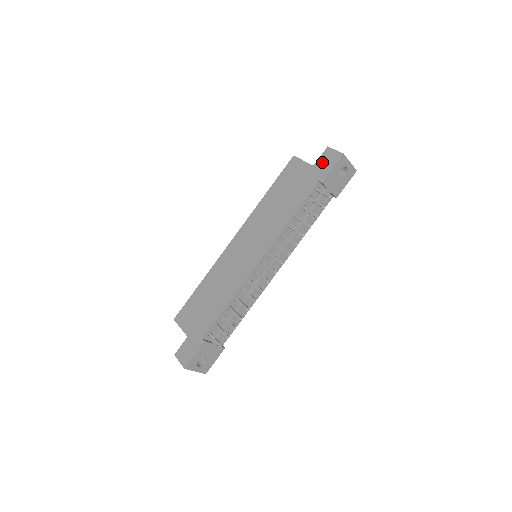
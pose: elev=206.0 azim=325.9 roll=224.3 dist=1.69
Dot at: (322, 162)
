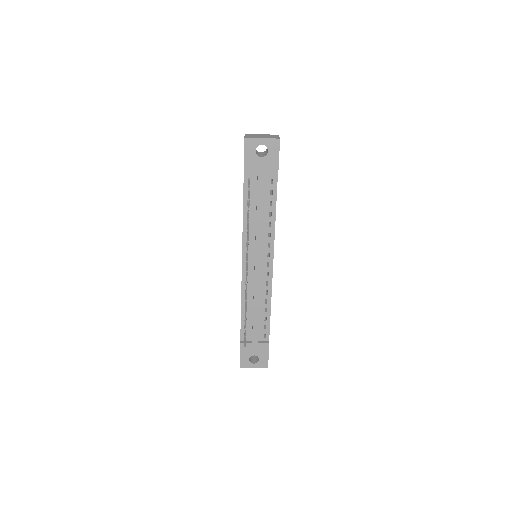
Dot at: occluded
